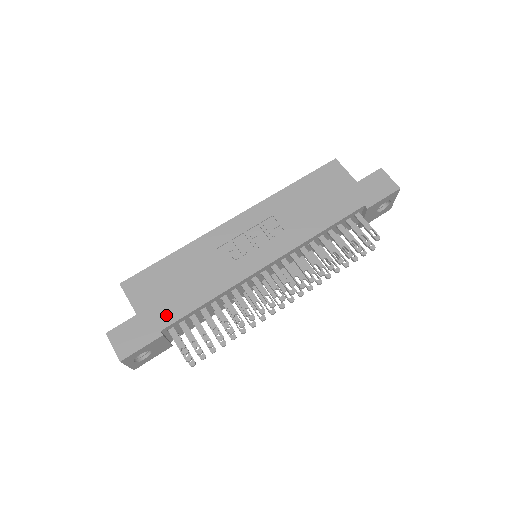
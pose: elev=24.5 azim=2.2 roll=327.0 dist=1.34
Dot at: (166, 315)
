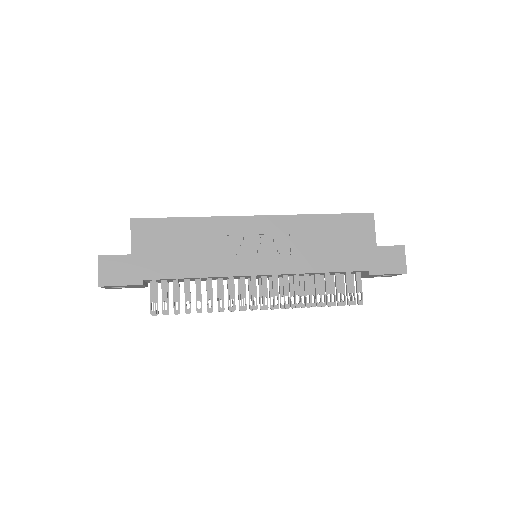
Dot at: (155, 269)
